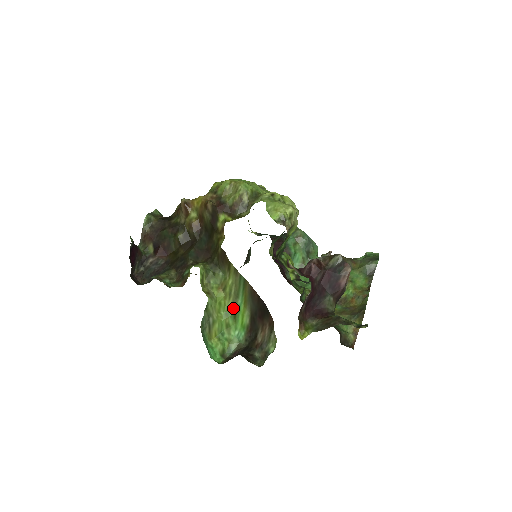
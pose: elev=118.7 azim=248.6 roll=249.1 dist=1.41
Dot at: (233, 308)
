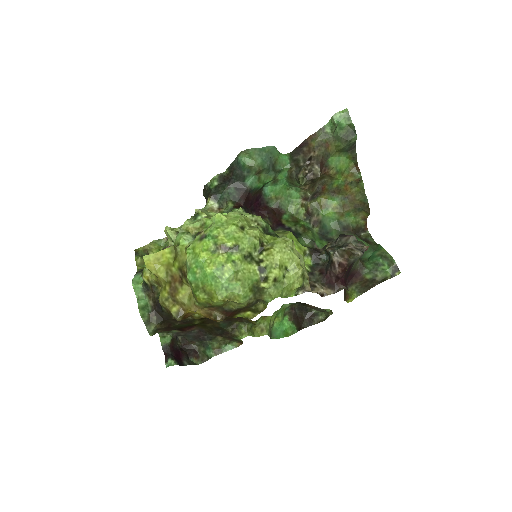
Dot at: occluded
